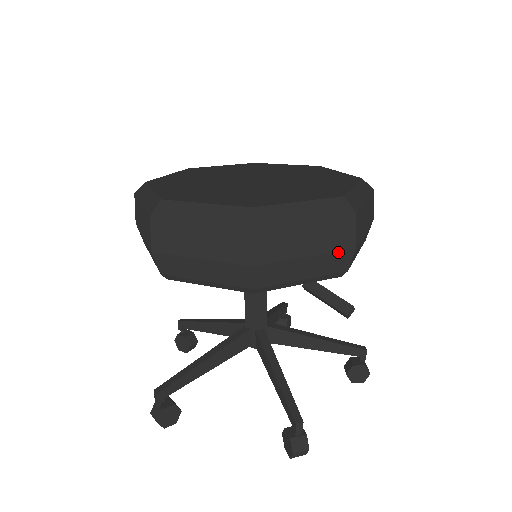
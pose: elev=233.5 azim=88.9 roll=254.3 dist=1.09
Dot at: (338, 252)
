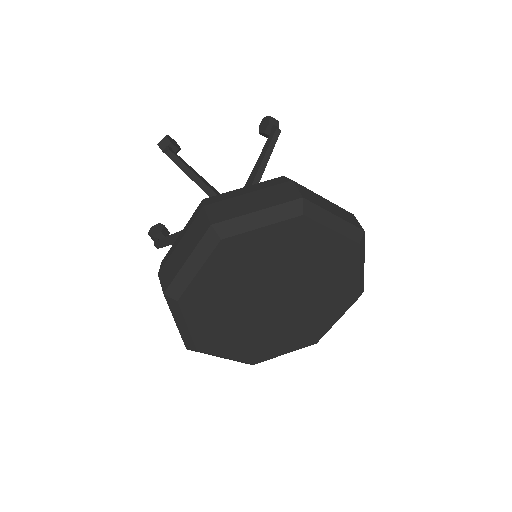
Dot at: occluded
